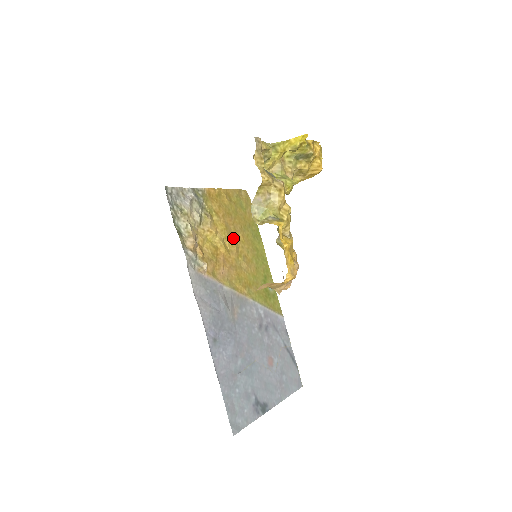
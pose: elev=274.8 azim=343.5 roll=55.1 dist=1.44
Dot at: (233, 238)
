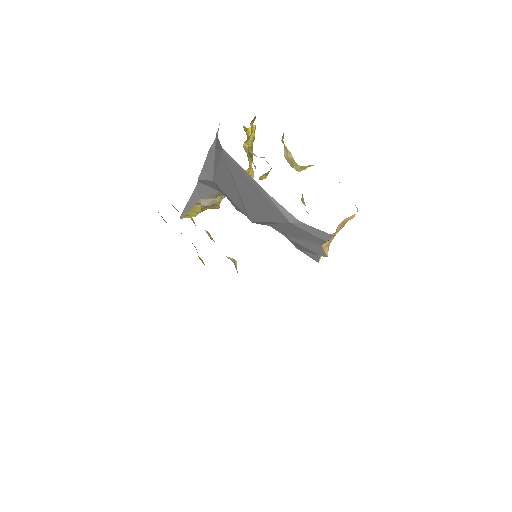
Dot at: occluded
